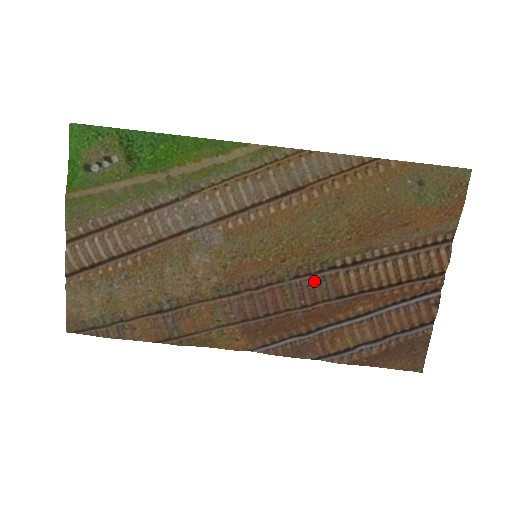
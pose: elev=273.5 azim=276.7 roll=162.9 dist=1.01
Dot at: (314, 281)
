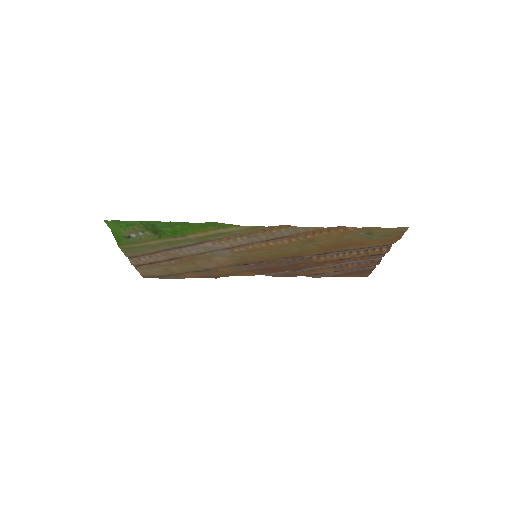
Dot at: (296, 260)
